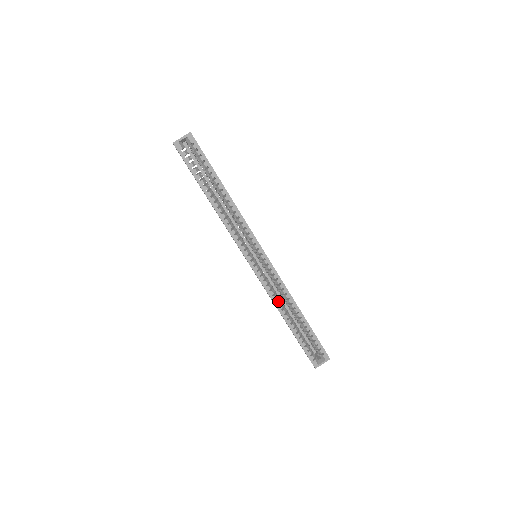
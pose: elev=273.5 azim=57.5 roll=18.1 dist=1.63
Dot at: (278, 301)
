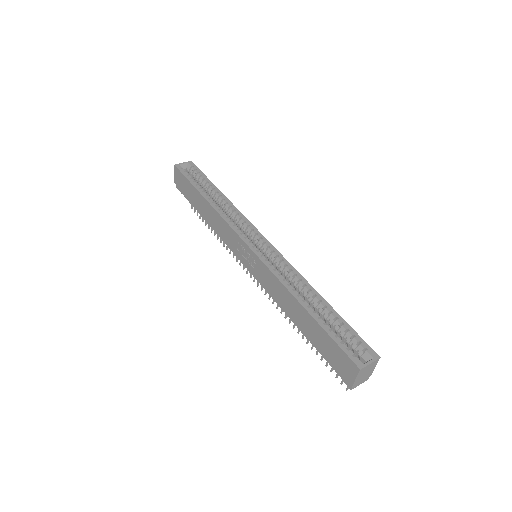
Dot at: occluded
